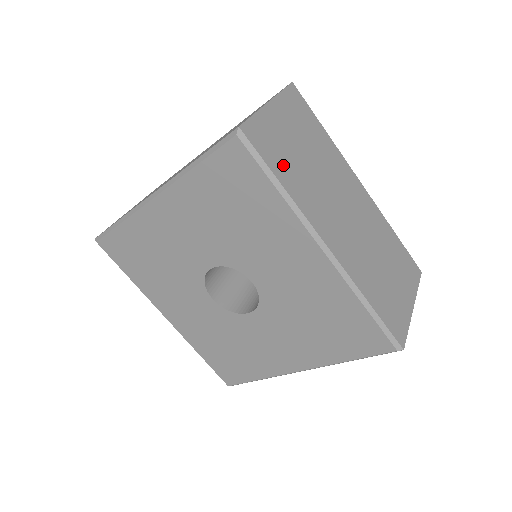
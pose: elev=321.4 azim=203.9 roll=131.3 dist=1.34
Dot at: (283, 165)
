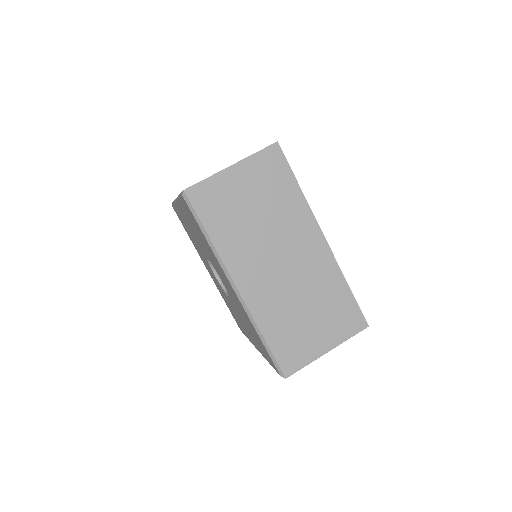
Dot at: (219, 220)
